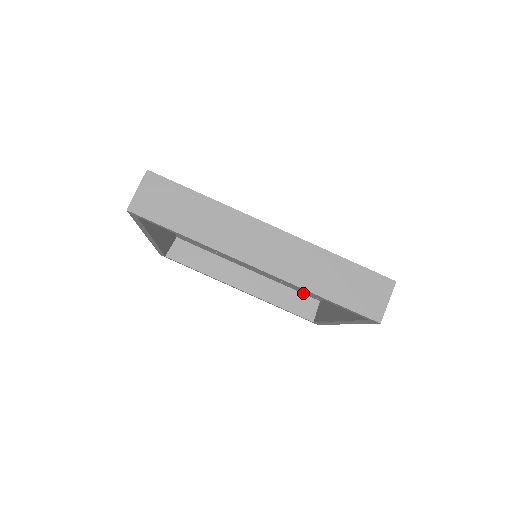
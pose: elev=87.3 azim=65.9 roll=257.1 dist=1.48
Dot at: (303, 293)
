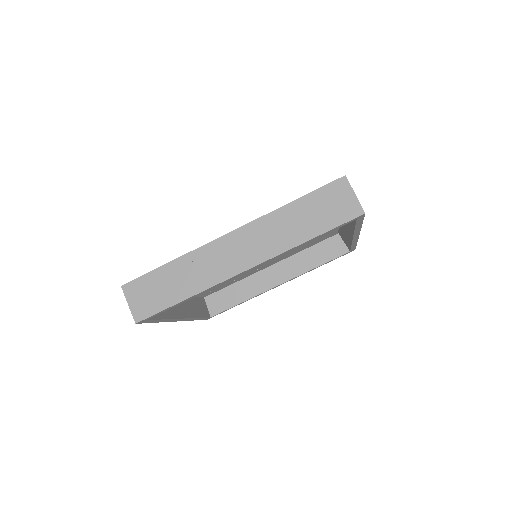
Dot at: (321, 241)
